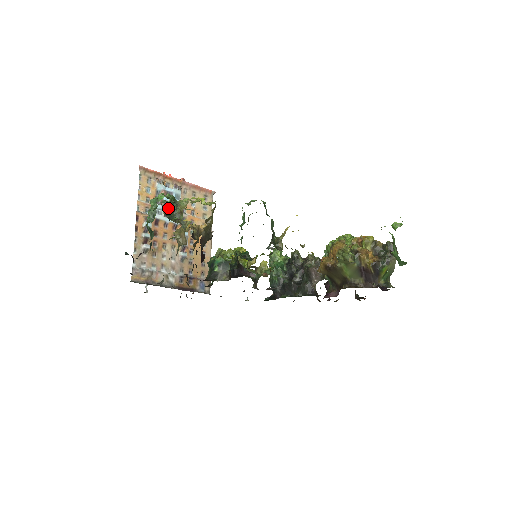
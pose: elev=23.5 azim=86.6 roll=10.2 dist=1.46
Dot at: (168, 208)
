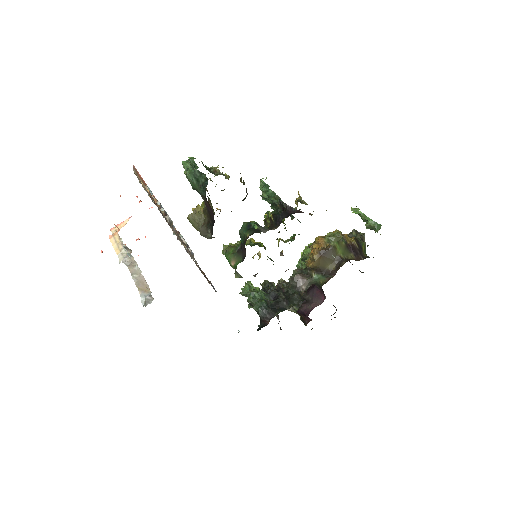
Dot at: occluded
